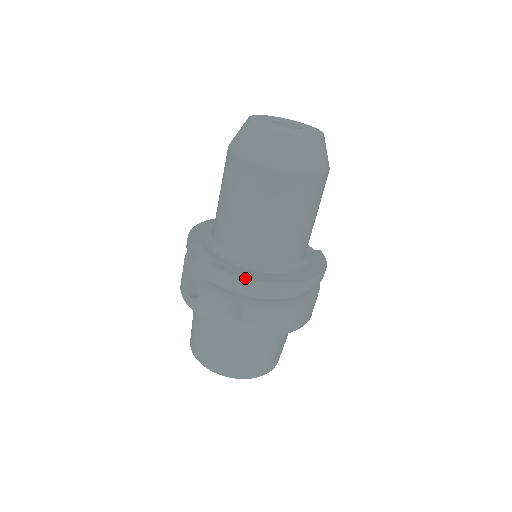
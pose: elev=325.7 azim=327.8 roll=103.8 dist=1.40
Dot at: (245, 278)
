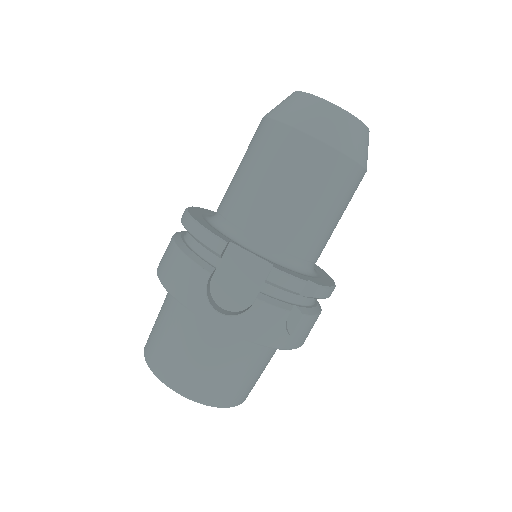
Dot at: (310, 284)
